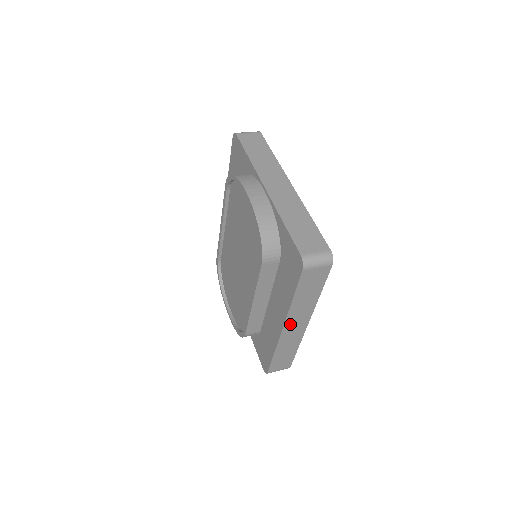
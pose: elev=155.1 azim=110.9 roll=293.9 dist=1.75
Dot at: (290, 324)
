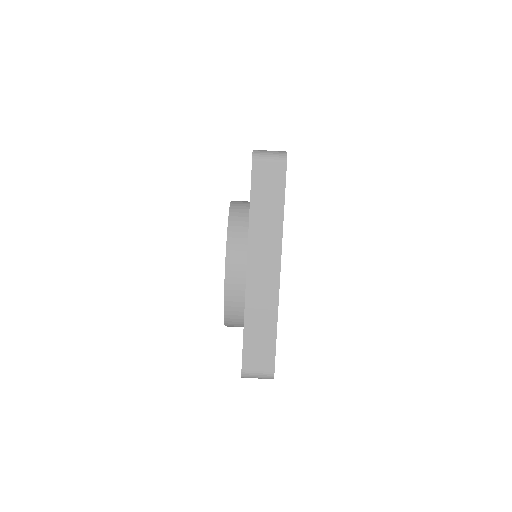
Dot at: occluded
